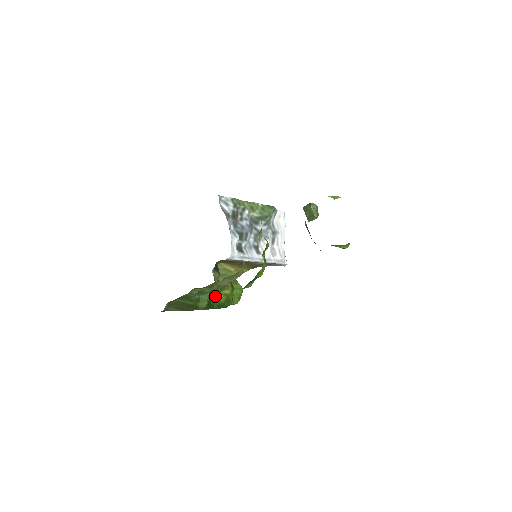
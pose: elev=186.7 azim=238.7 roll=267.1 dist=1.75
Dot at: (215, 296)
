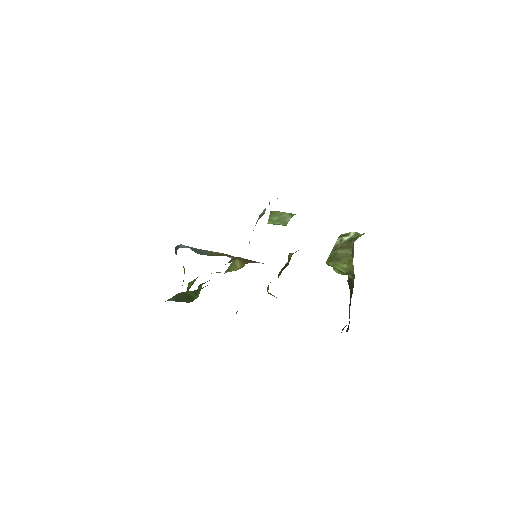
Dot at: (189, 284)
